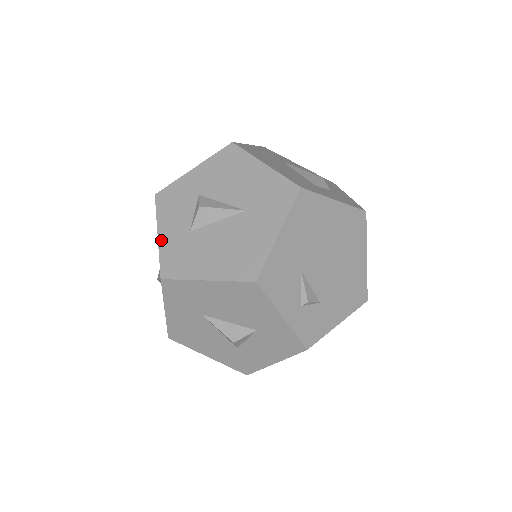
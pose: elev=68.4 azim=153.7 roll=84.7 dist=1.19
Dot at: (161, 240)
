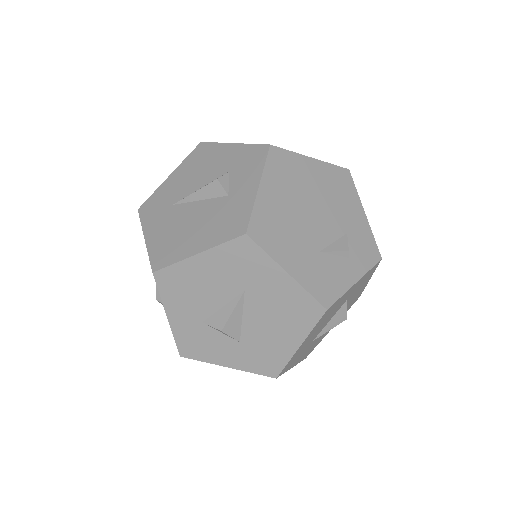
Dot at: (235, 367)
